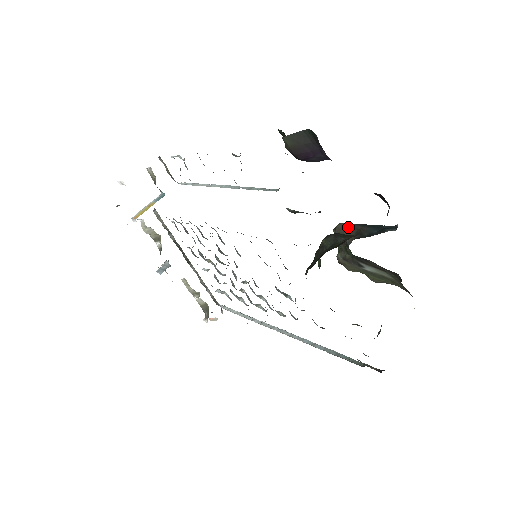
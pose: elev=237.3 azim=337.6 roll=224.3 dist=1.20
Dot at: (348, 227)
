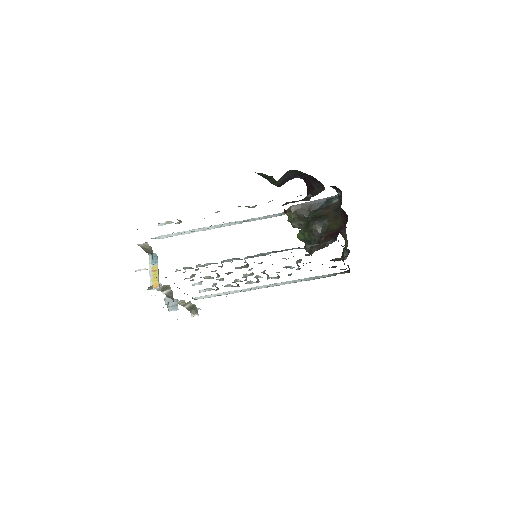
Dot at: (300, 207)
